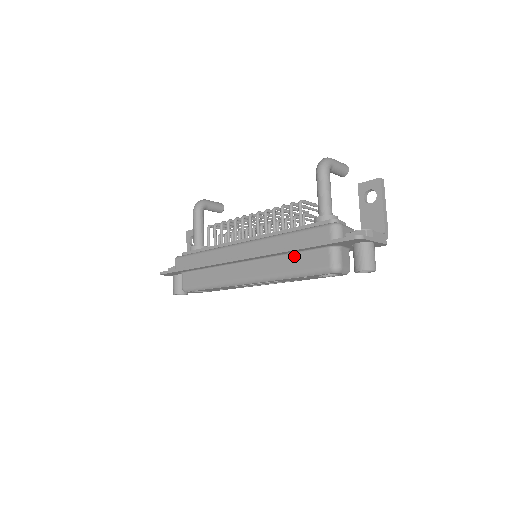
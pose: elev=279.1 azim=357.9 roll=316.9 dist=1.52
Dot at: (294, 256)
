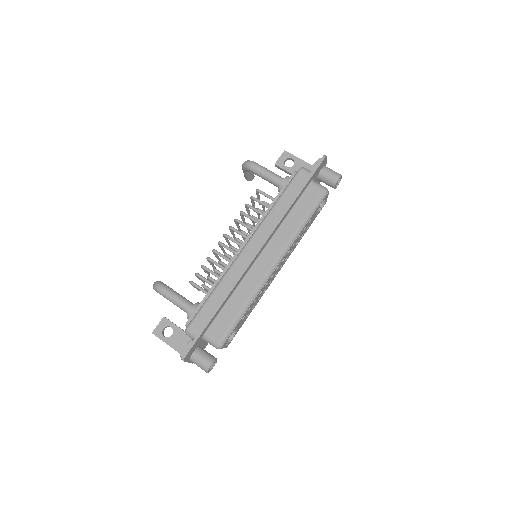
Dot at: (294, 210)
